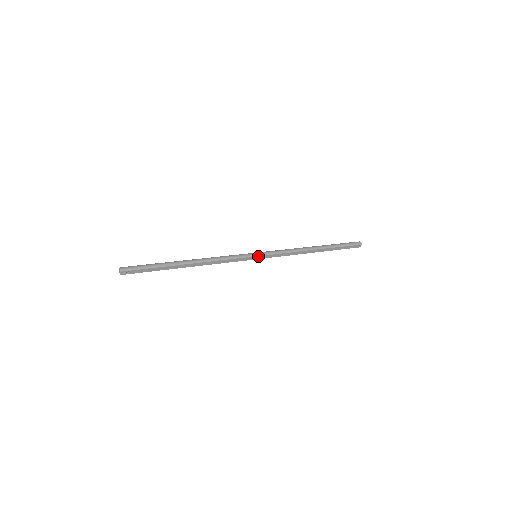
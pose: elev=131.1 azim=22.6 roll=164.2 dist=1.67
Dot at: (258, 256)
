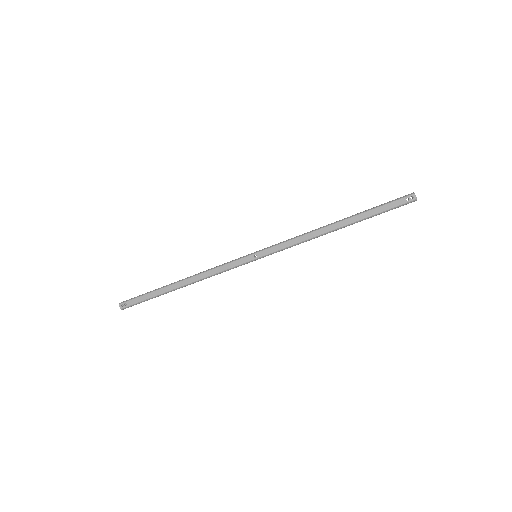
Dot at: (256, 254)
